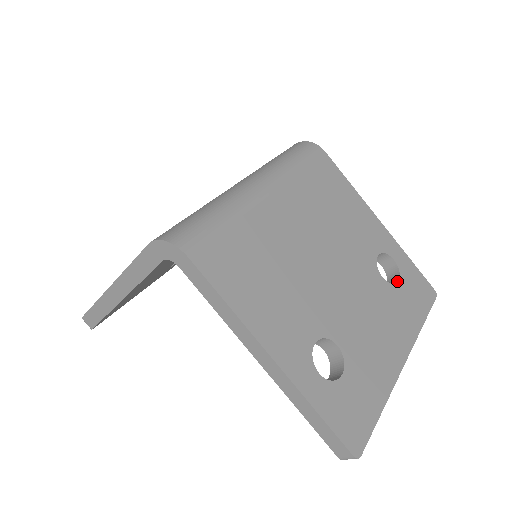
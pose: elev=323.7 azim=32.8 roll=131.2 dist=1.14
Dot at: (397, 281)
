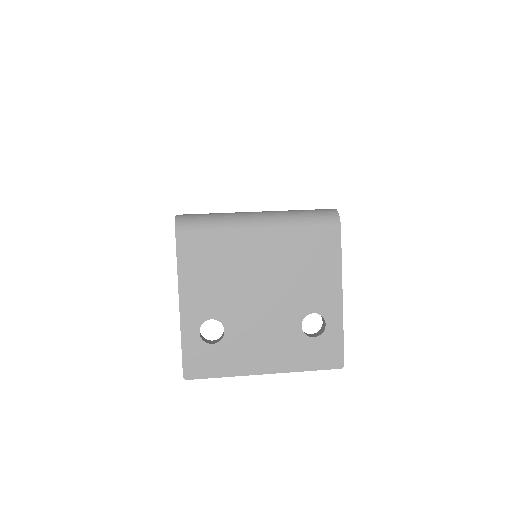
Dot at: (314, 336)
